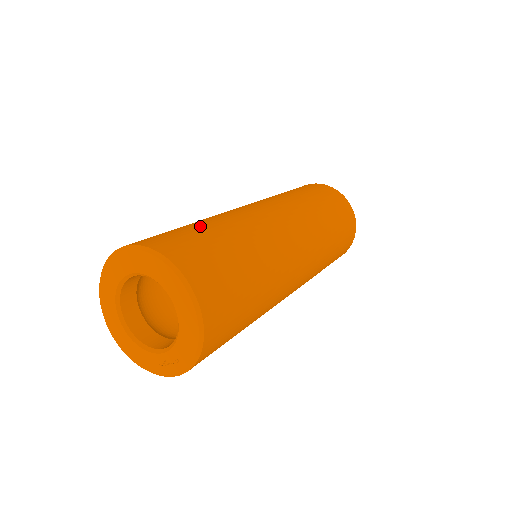
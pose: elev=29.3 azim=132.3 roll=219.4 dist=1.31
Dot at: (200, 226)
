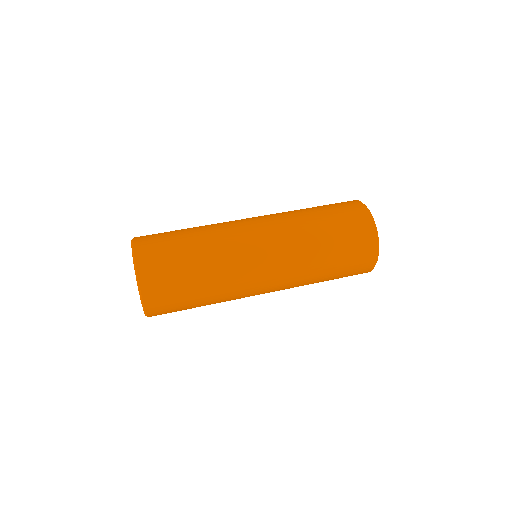
Dot at: (183, 231)
